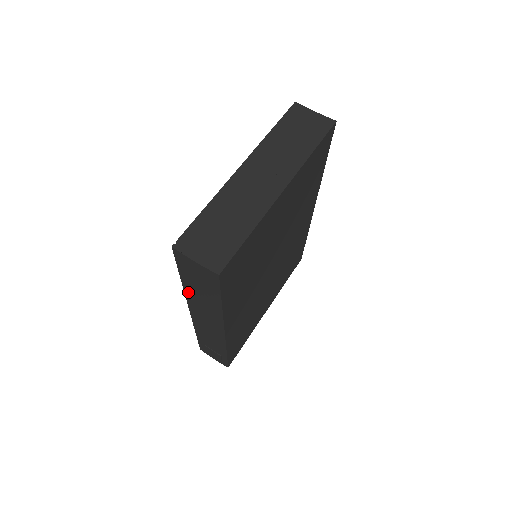
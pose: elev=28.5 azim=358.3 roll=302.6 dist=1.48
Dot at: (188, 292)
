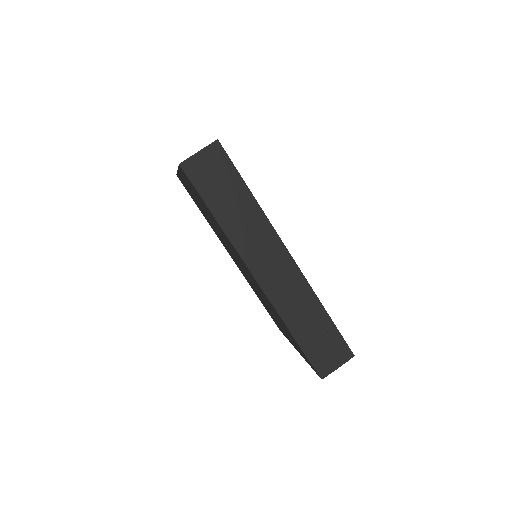
Dot at: (229, 229)
